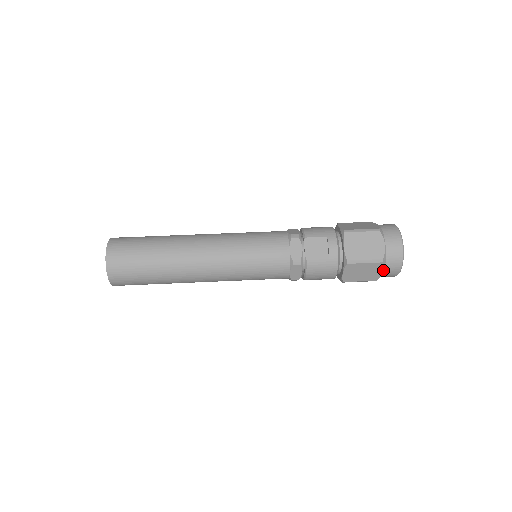
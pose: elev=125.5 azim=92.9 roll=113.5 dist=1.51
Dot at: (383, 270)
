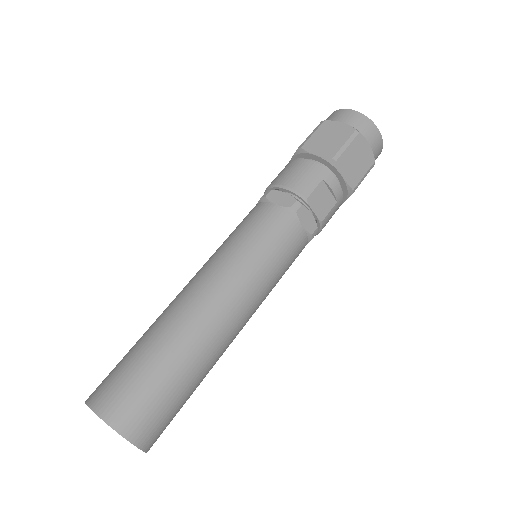
Dot at: occluded
